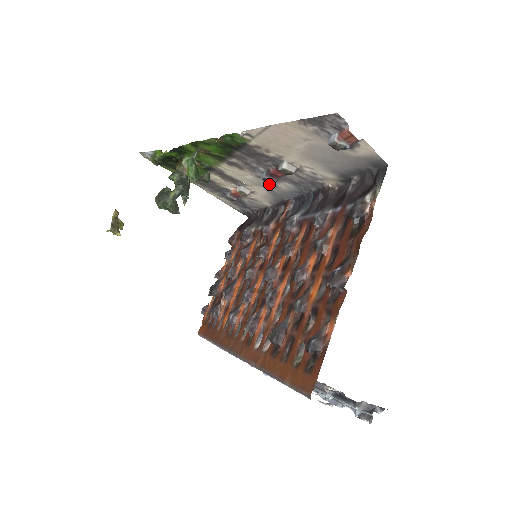
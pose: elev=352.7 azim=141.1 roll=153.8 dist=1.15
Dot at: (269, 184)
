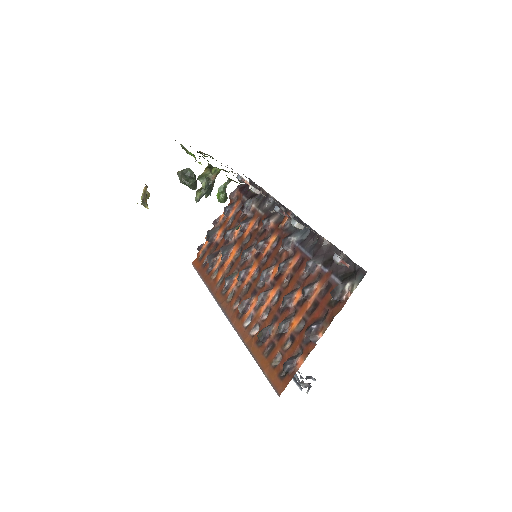
Dot at: occluded
